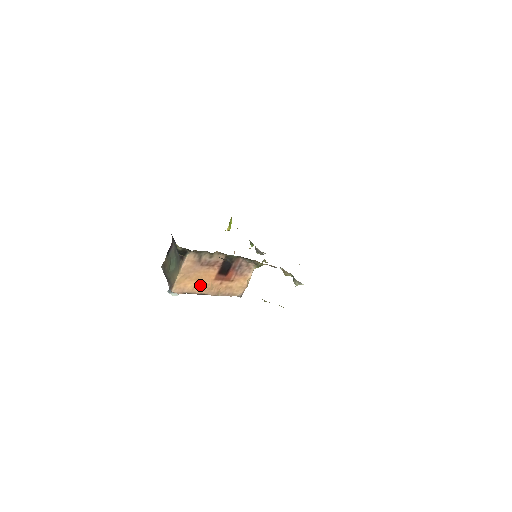
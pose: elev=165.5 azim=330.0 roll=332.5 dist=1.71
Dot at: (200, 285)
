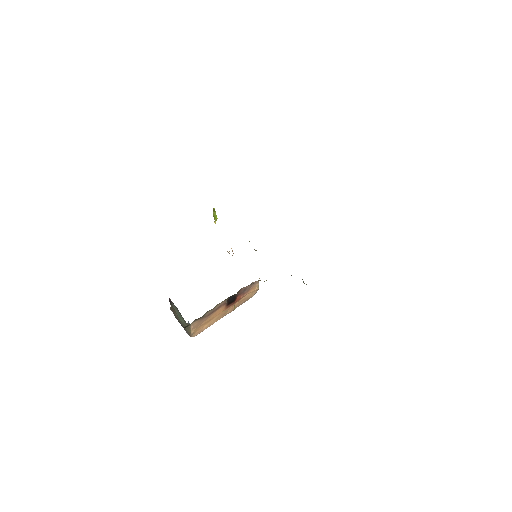
Dot at: (215, 319)
